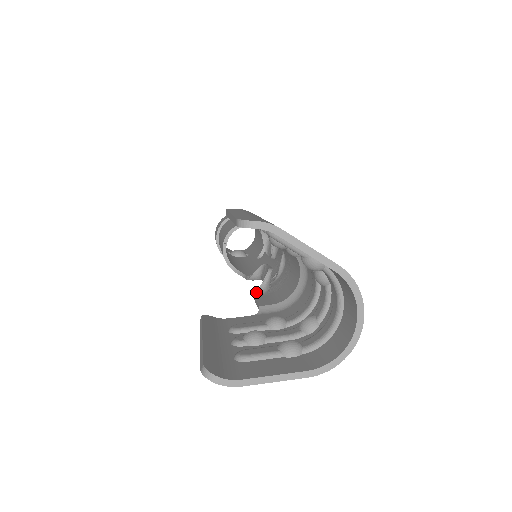
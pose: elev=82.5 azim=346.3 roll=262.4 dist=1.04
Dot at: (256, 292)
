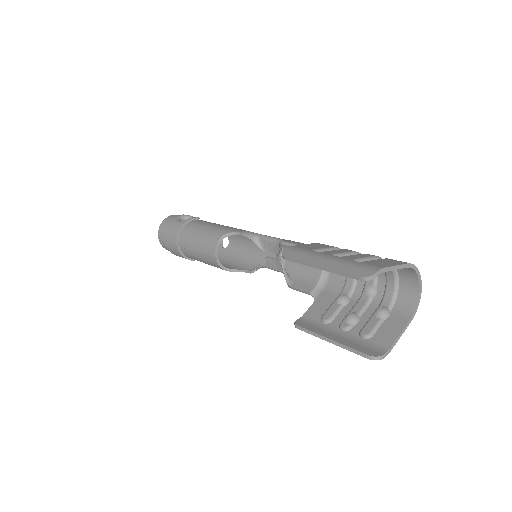
Dot at: (287, 283)
